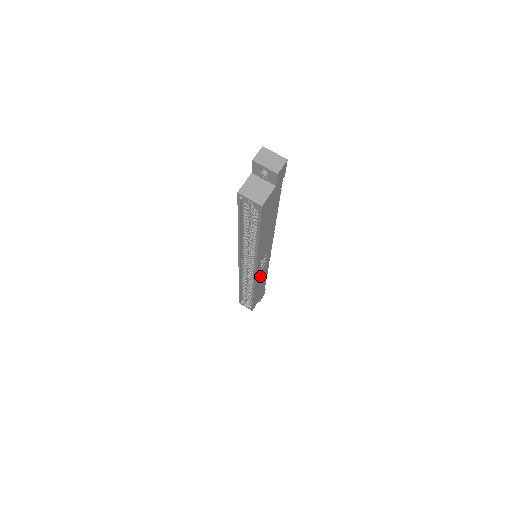
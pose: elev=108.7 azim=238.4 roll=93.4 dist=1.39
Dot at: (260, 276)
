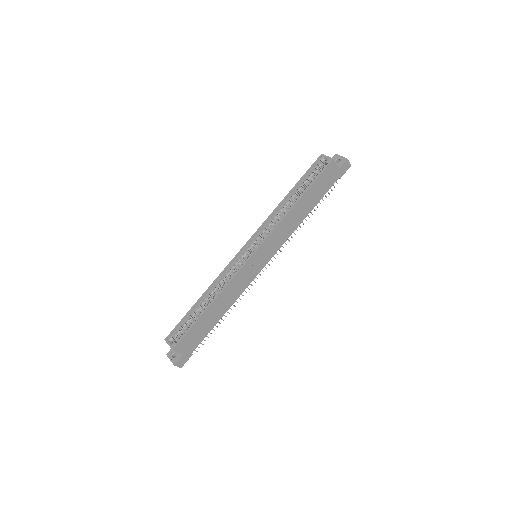
Dot at: (239, 281)
